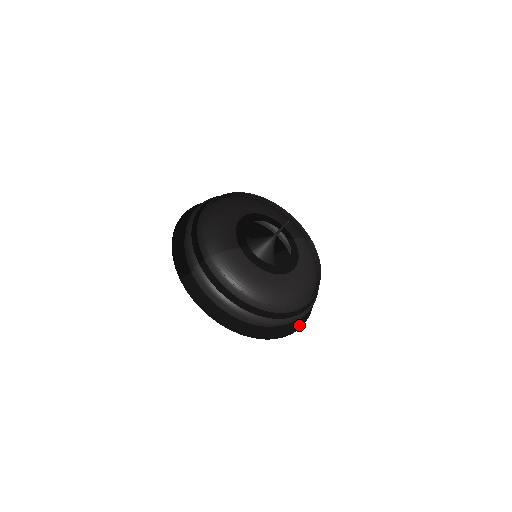
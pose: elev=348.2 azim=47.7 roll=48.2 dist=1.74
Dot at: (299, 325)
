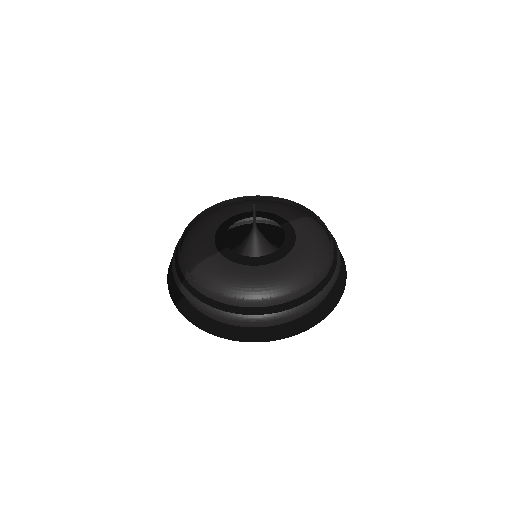
Dot at: (325, 312)
